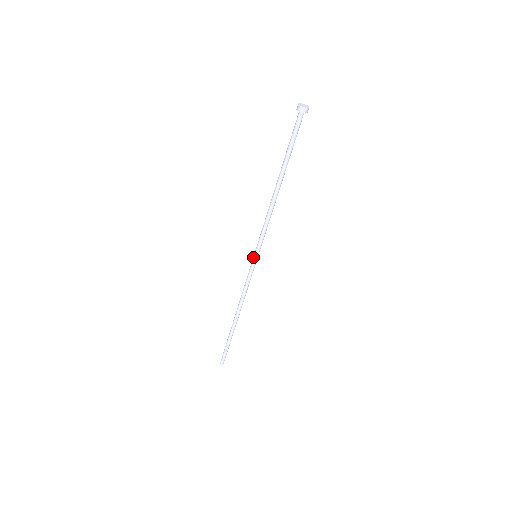
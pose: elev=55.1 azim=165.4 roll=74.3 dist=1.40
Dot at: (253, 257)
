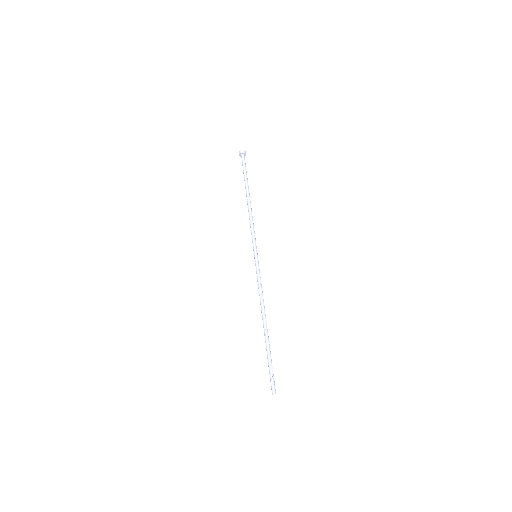
Dot at: (255, 257)
